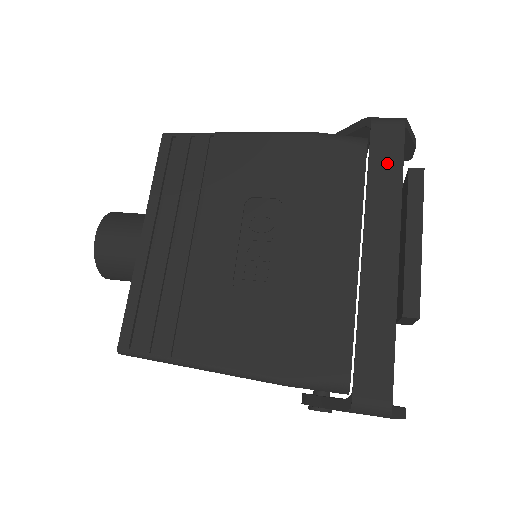
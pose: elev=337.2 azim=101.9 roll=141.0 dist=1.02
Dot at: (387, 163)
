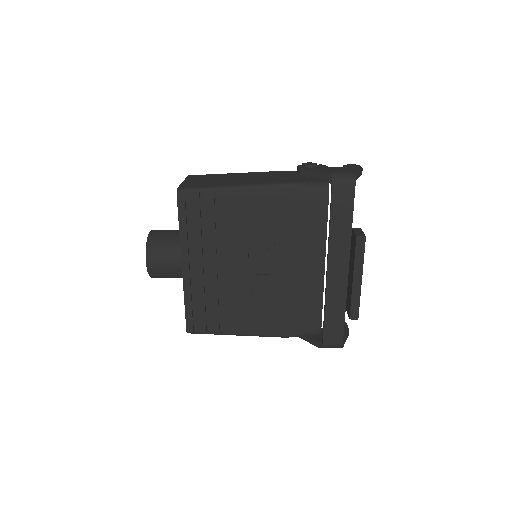
Dot at: (343, 214)
